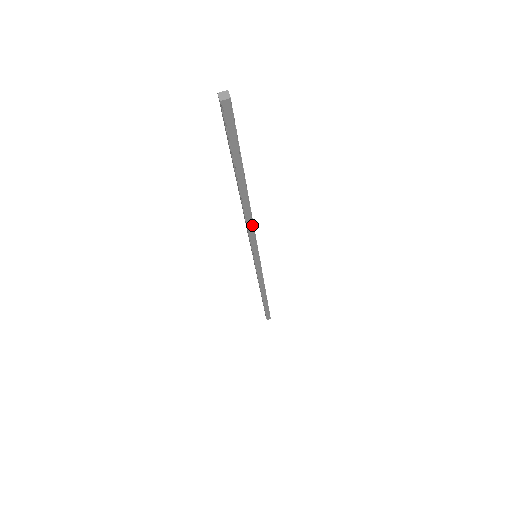
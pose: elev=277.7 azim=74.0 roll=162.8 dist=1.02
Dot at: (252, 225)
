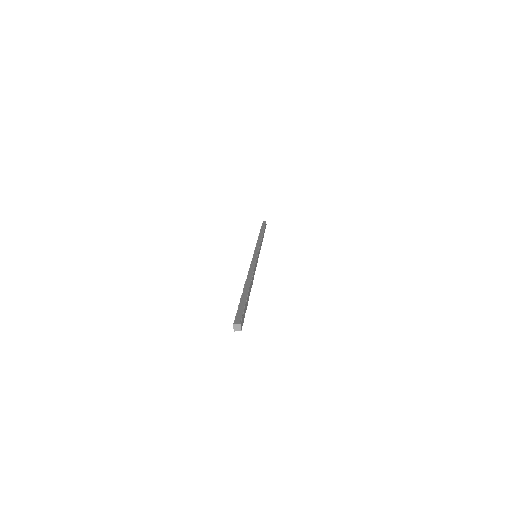
Dot at: occluded
